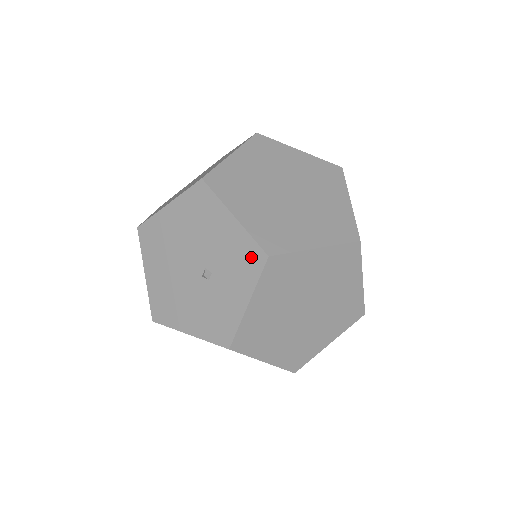
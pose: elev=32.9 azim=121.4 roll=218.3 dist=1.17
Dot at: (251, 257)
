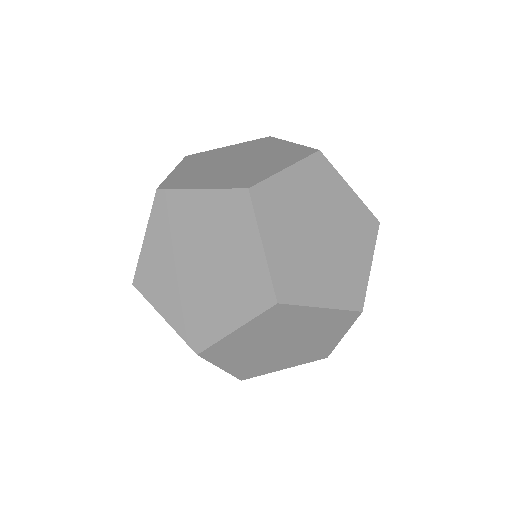
Dot at: occluded
